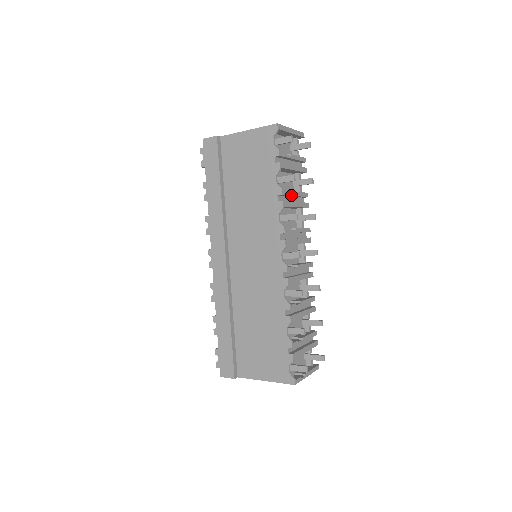
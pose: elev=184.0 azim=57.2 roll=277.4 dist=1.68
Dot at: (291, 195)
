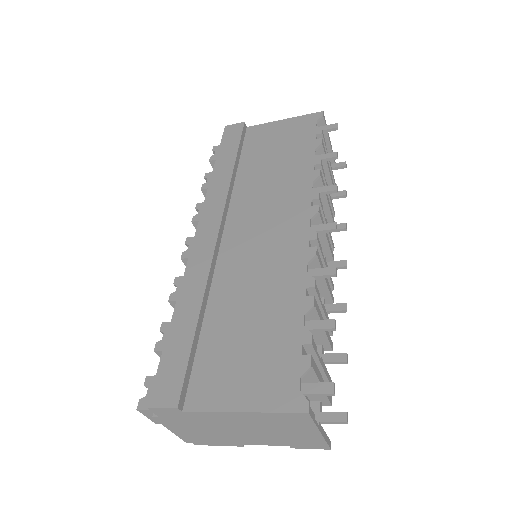
Dot at: (325, 182)
